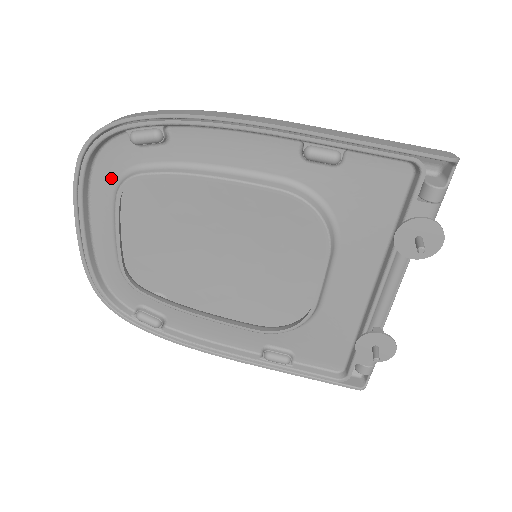
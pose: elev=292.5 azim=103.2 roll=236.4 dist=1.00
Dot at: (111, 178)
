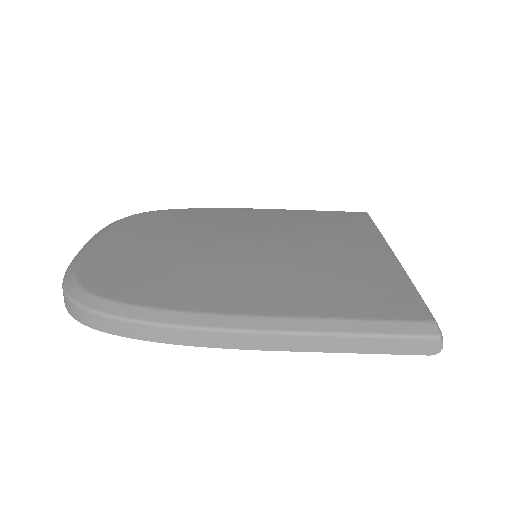
Dot at: occluded
